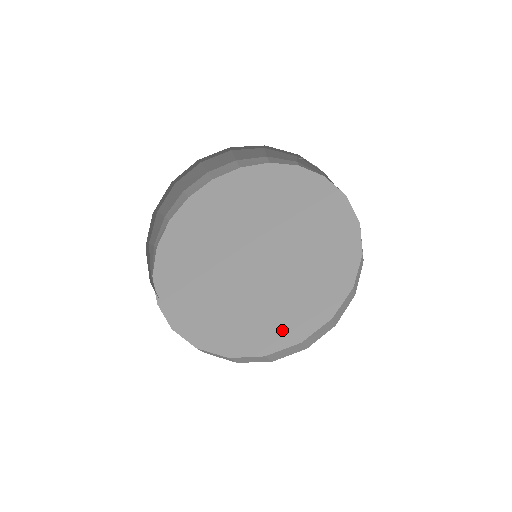
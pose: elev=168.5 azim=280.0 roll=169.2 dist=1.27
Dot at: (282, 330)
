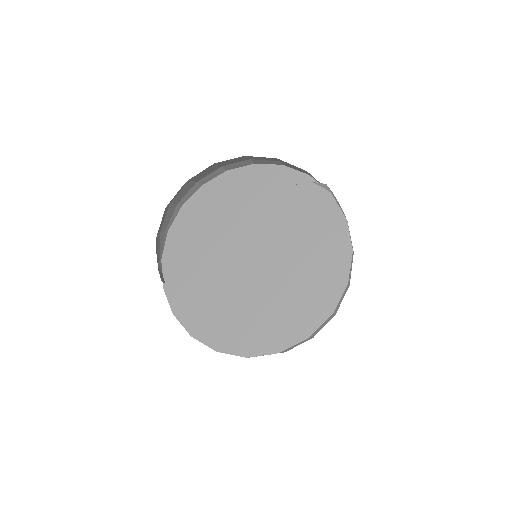
Dot at: (265, 338)
